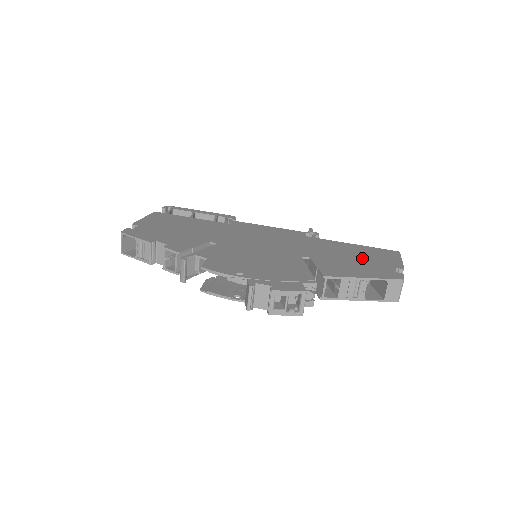
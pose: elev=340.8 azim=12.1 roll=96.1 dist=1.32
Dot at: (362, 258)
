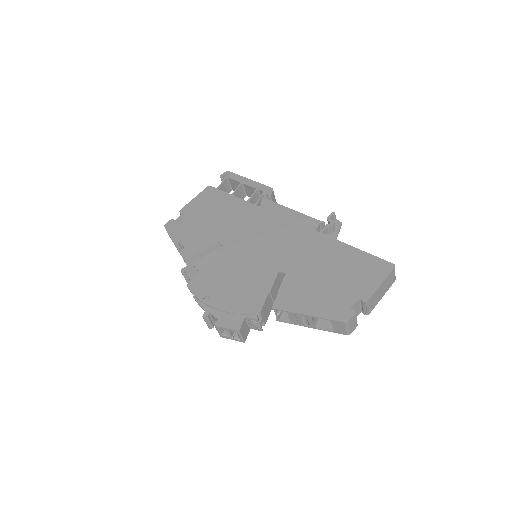
Dot at: (337, 278)
